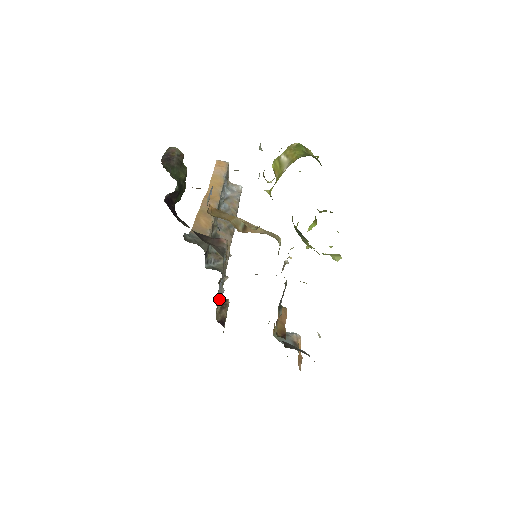
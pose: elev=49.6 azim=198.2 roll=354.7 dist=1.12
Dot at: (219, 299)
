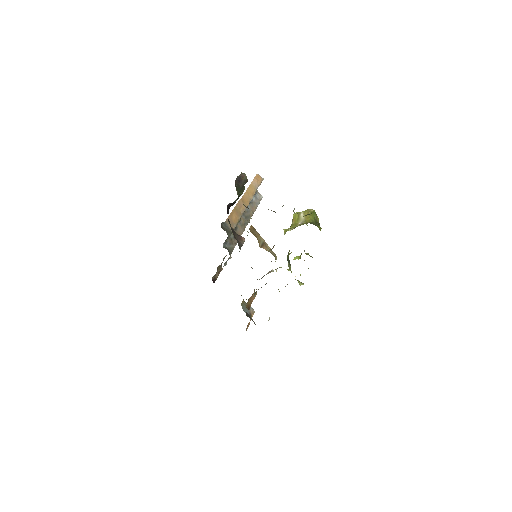
Dot at: (220, 267)
